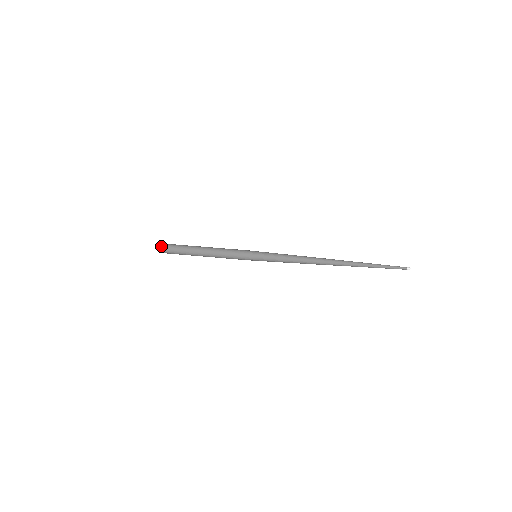
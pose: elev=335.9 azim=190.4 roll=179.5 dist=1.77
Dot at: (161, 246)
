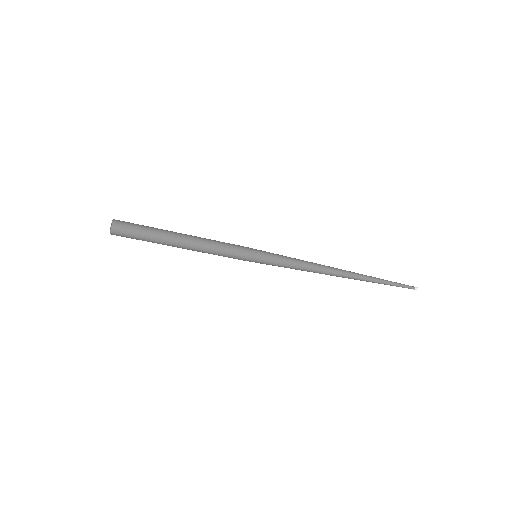
Dot at: (118, 223)
